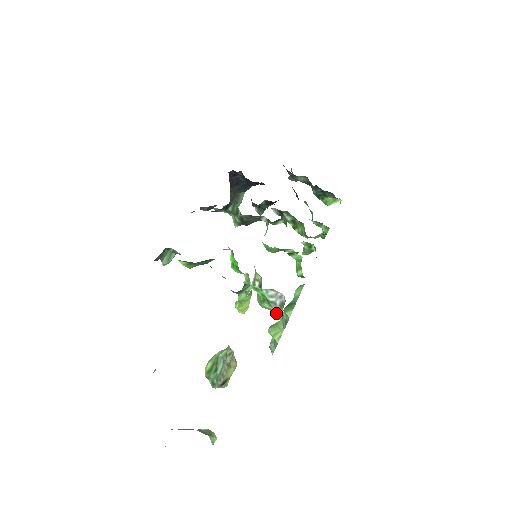
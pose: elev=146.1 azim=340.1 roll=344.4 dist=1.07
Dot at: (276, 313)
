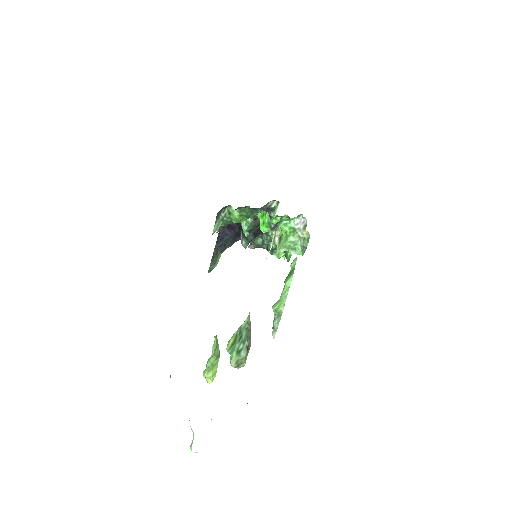
Dot at: (296, 247)
